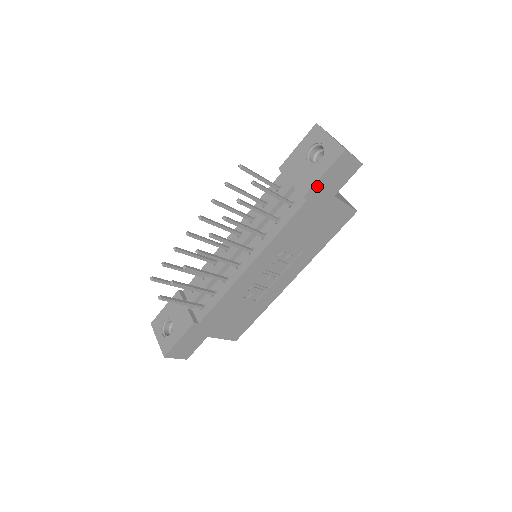
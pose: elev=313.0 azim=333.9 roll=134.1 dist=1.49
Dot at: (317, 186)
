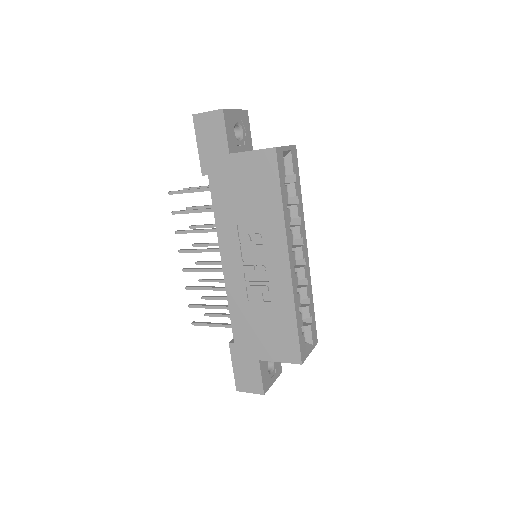
Dot at: (203, 159)
